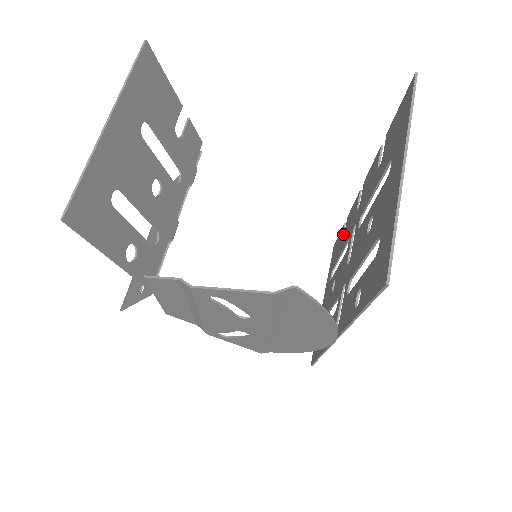
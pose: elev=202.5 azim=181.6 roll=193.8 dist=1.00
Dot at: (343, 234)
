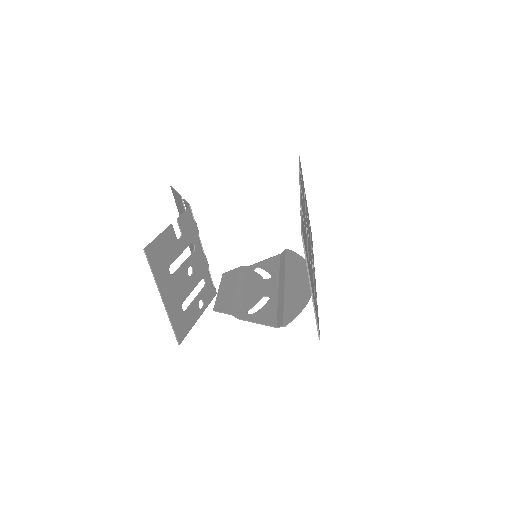
Dot at: (301, 177)
